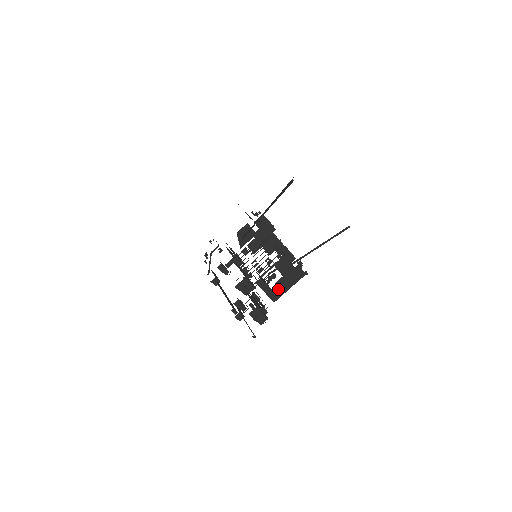
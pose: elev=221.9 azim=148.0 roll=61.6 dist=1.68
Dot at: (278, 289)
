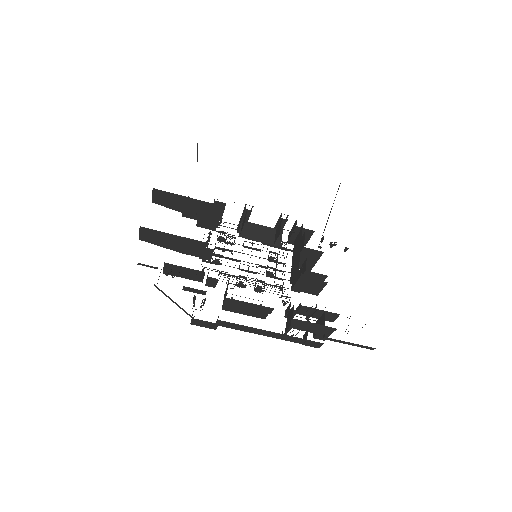
Dot at: occluded
